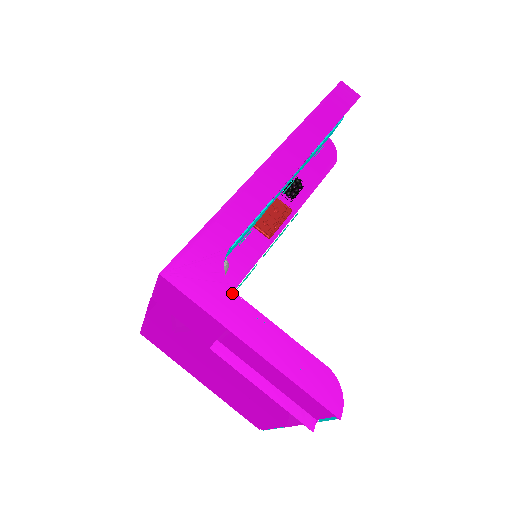
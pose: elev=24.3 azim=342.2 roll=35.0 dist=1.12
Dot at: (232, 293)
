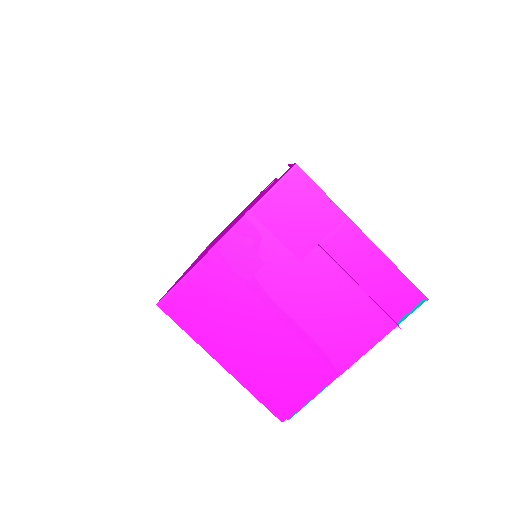
Dot at: occluded
